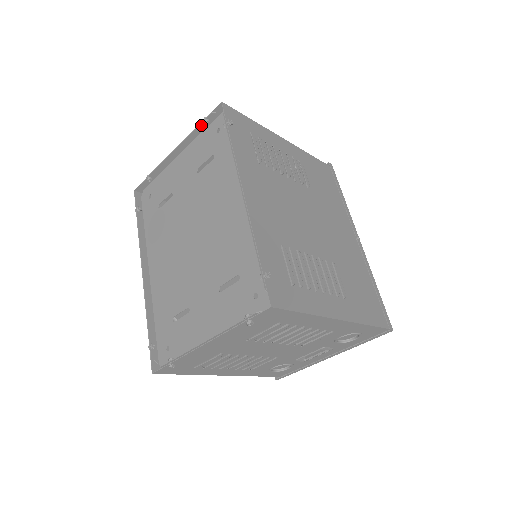
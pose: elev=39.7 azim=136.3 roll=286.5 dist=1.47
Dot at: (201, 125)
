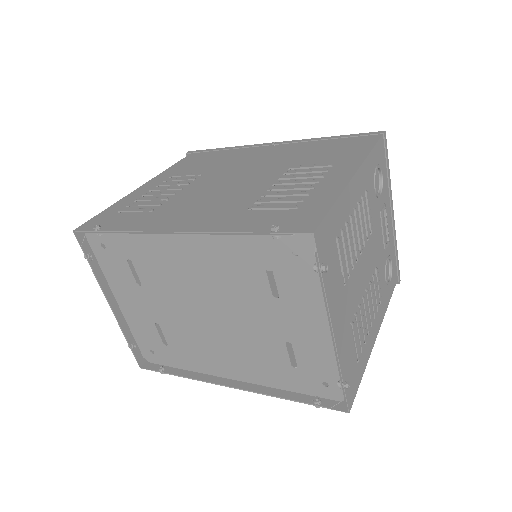
Dot at: (91, 264)
